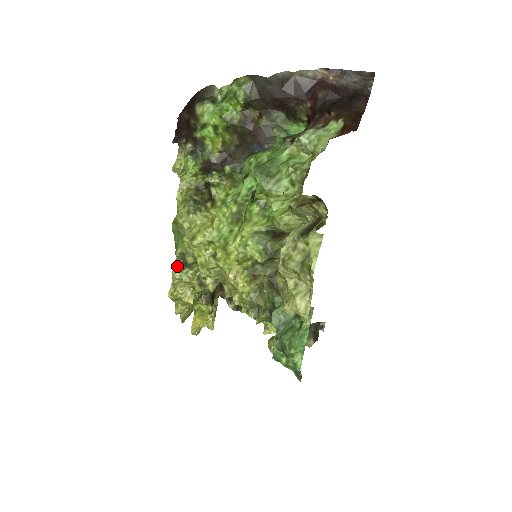
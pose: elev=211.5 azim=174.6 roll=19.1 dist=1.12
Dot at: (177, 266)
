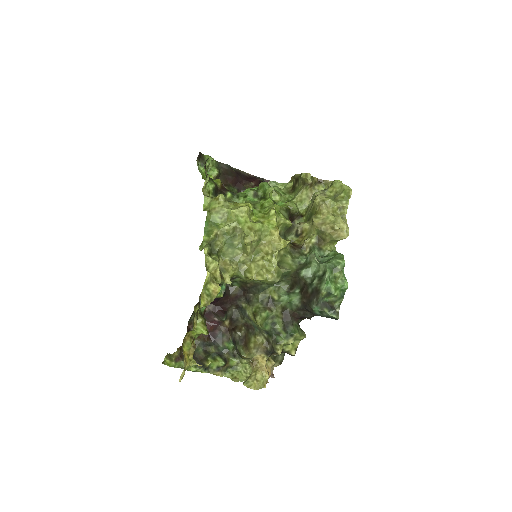
Dot at: (208, 251)
